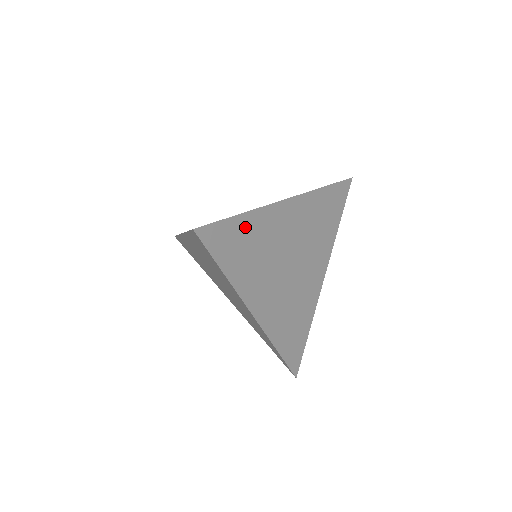
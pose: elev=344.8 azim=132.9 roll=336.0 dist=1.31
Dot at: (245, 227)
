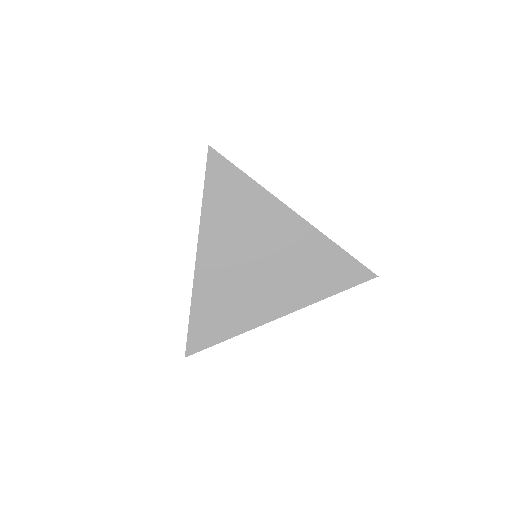
Dot at: (245, 188)
